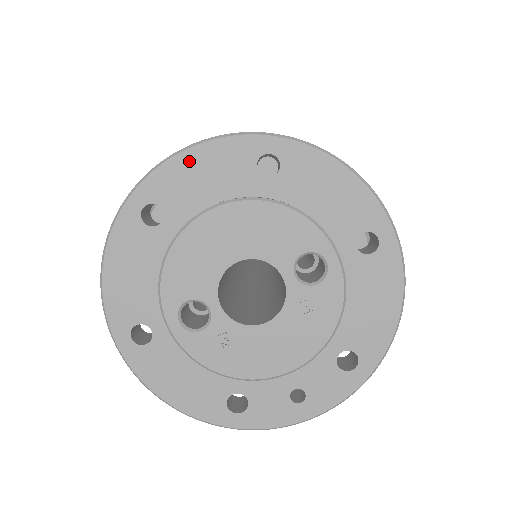
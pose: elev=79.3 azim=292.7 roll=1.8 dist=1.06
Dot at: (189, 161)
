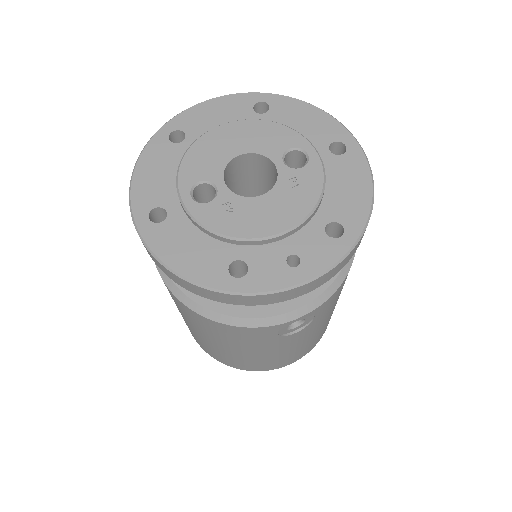
Dot at: (206, 107)
